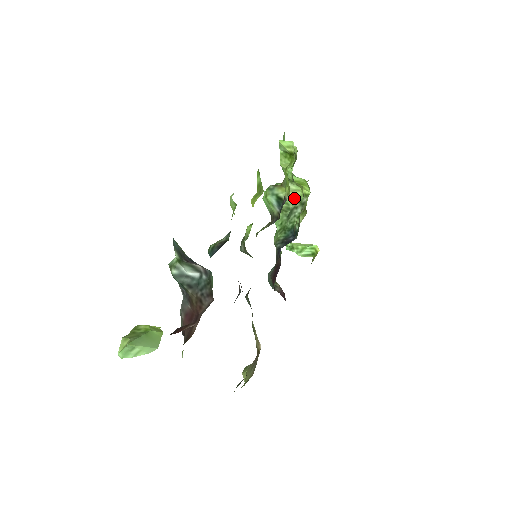
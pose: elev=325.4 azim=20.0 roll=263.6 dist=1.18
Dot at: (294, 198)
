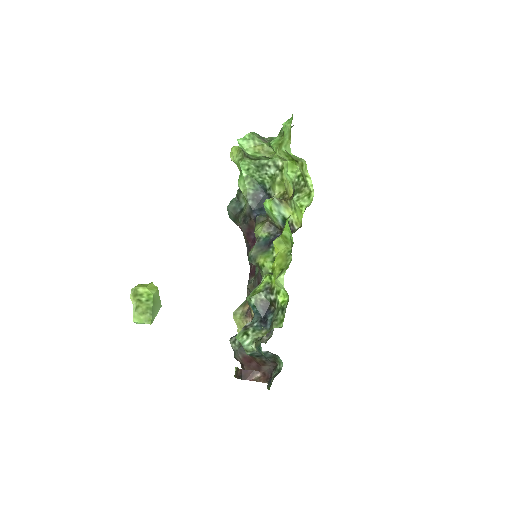
Dot at: (269, 158)
